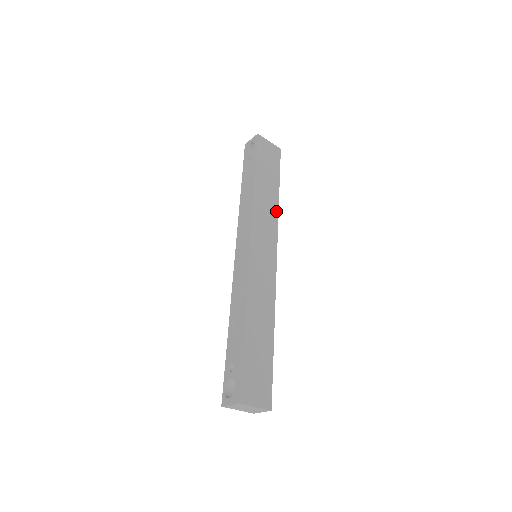
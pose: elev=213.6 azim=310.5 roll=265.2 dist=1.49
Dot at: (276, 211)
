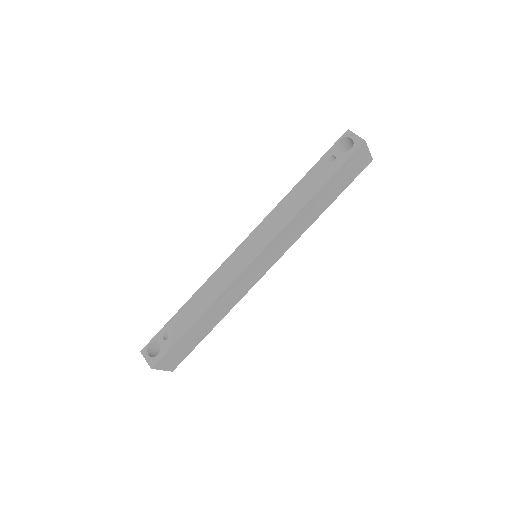
Dot at: (308, 226)
